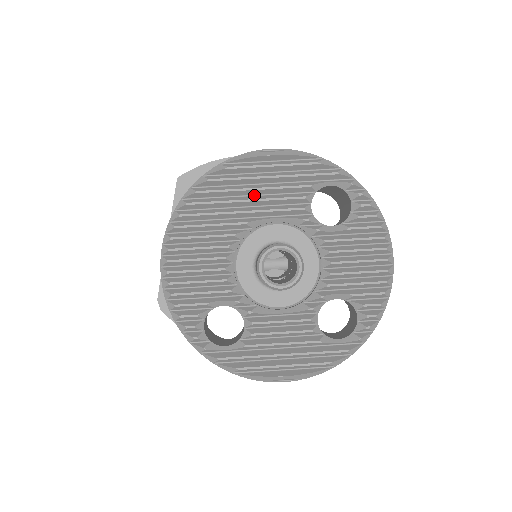
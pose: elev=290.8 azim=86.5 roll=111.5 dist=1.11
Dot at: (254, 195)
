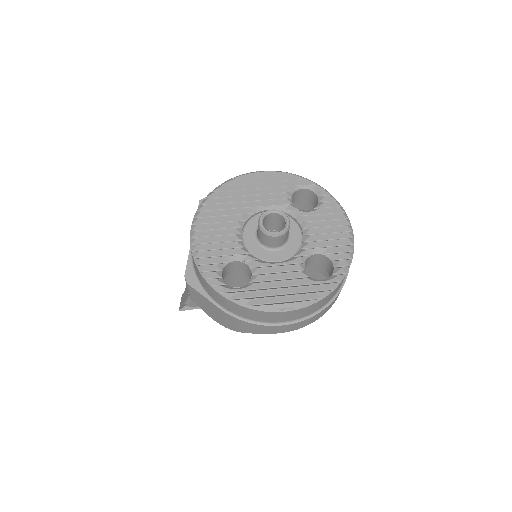
Dot at: (253, 195)
